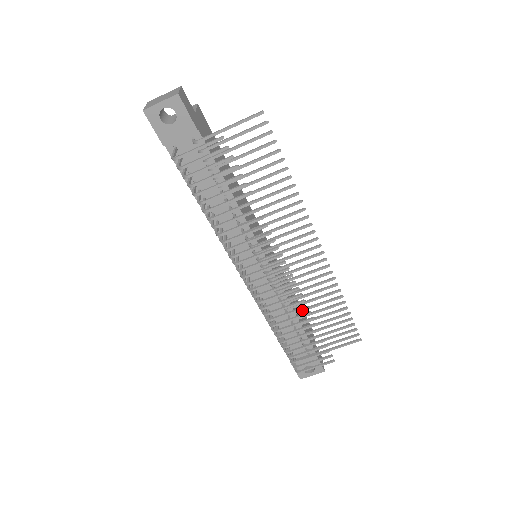
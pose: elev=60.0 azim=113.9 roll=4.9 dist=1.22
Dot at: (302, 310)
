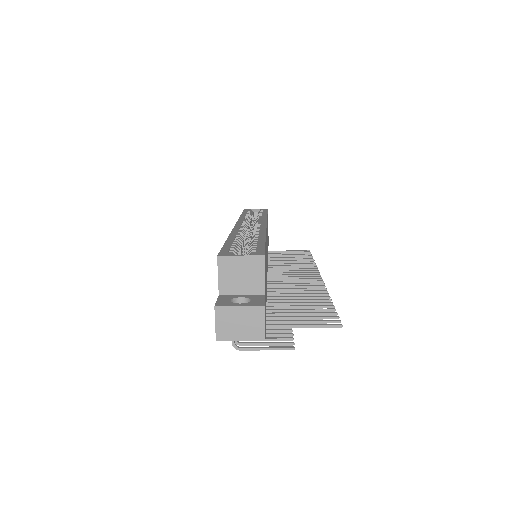
Dot at: occluded
